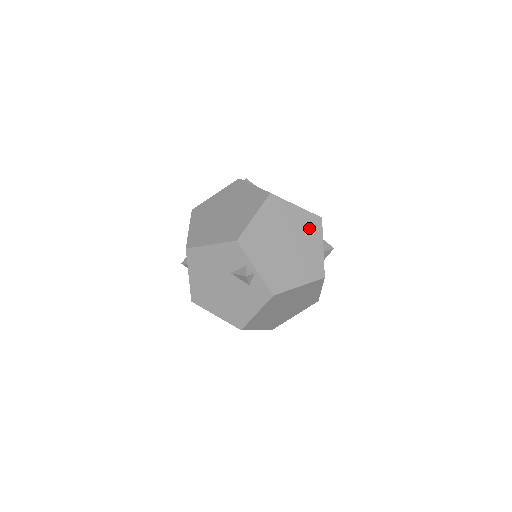
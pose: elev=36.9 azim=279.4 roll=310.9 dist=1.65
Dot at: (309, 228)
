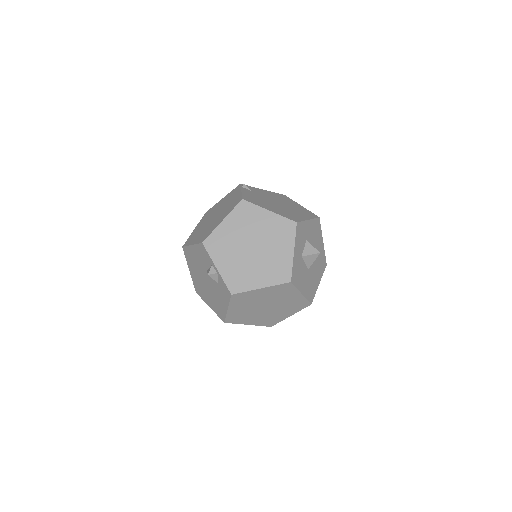
Dot at: (280, 233)
